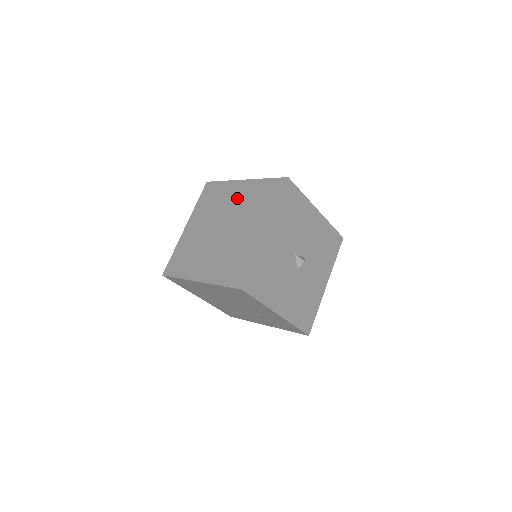
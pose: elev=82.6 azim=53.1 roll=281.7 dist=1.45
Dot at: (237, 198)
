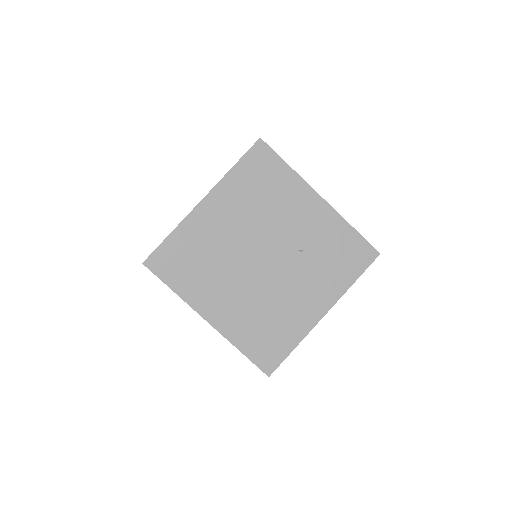
Dot at: occluded
